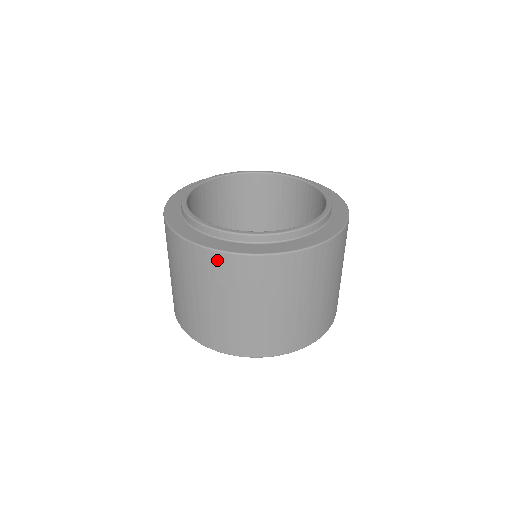
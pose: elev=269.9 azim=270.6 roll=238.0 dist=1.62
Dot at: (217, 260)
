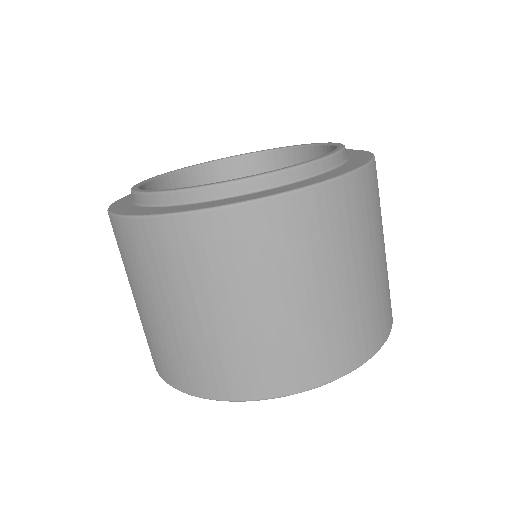
Dot at: (181, 231)
